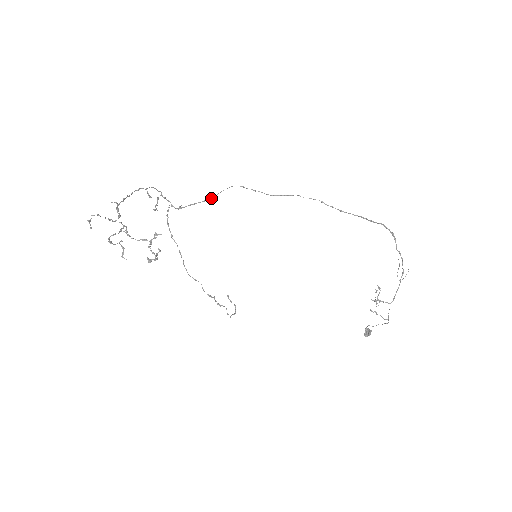
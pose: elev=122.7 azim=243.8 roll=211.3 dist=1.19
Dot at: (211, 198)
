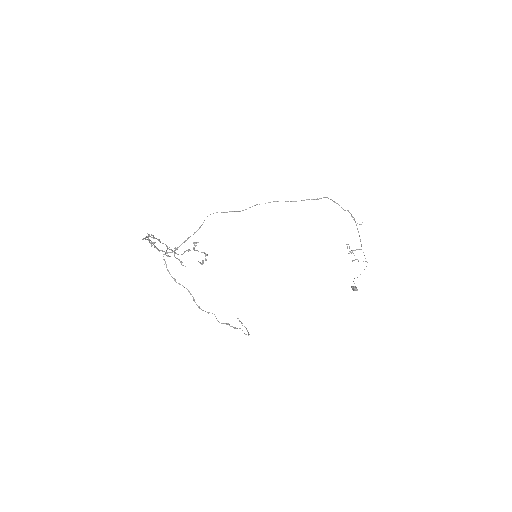
Dot at: occluded
